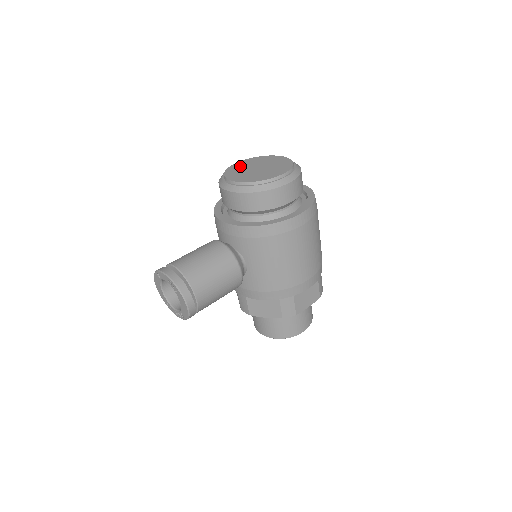
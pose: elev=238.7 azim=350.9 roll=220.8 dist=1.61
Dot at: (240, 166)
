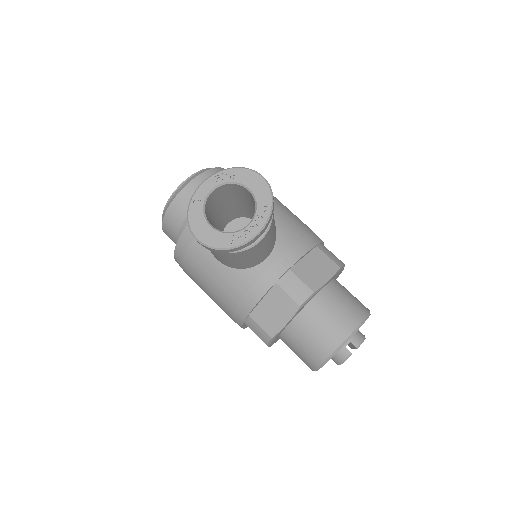
Dot at: occluded
